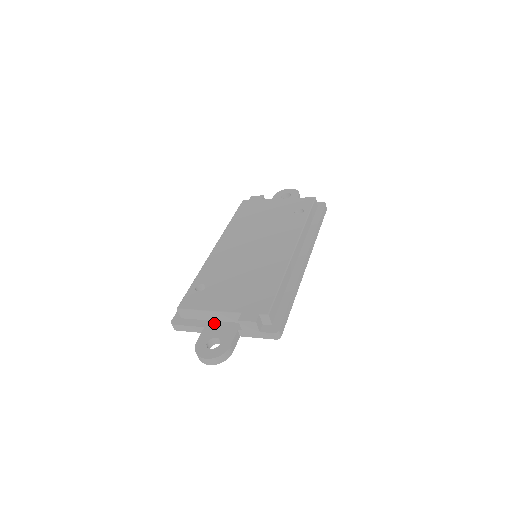
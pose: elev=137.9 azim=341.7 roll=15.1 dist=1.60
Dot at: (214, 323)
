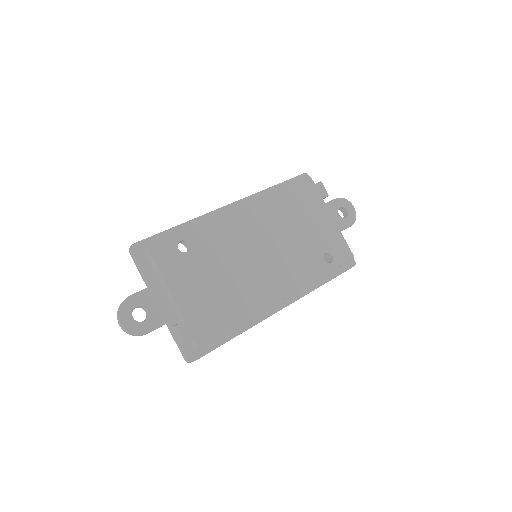
Dot at: (160, 292)
